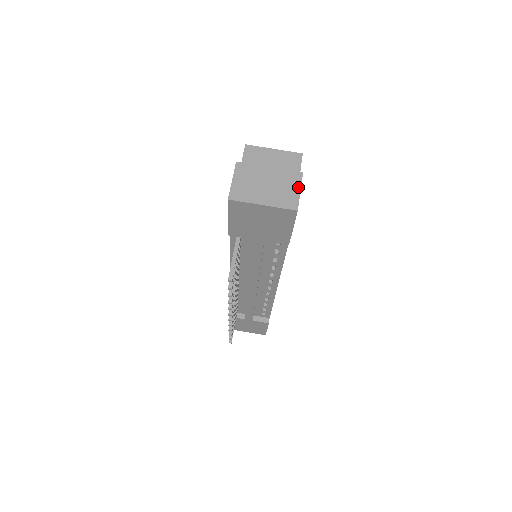
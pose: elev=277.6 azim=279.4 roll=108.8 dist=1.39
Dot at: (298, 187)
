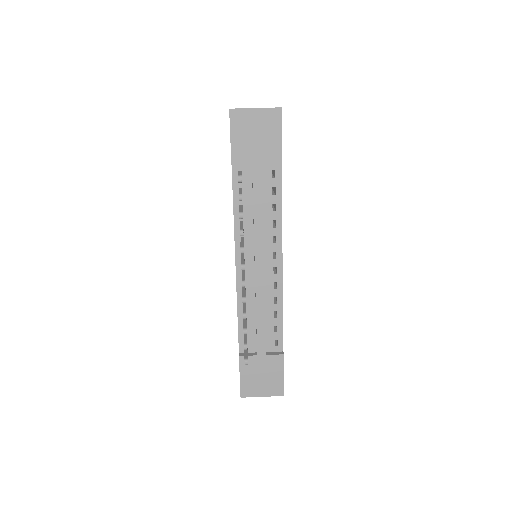
Dot at: occluded
